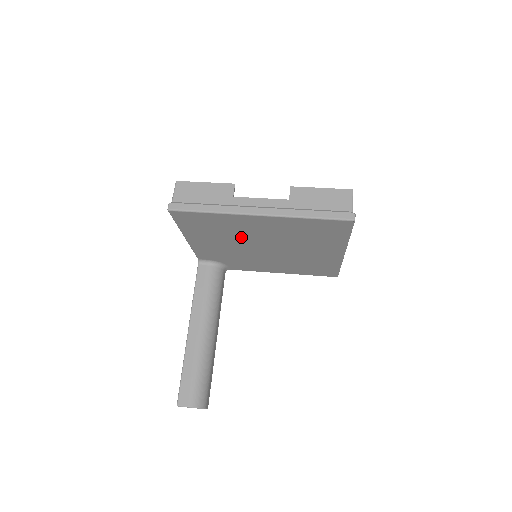
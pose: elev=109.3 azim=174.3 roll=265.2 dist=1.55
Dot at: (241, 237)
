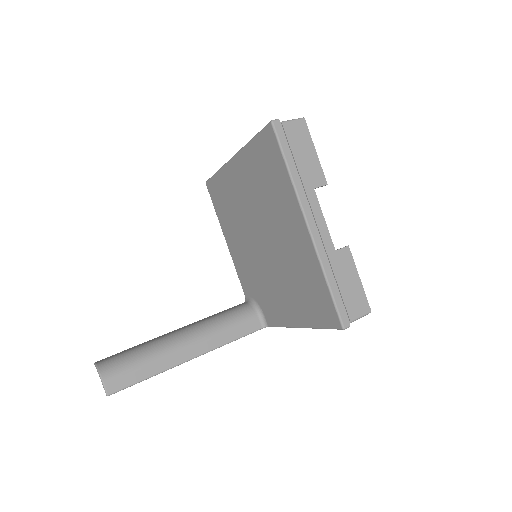
Dot at: (243, 218)
